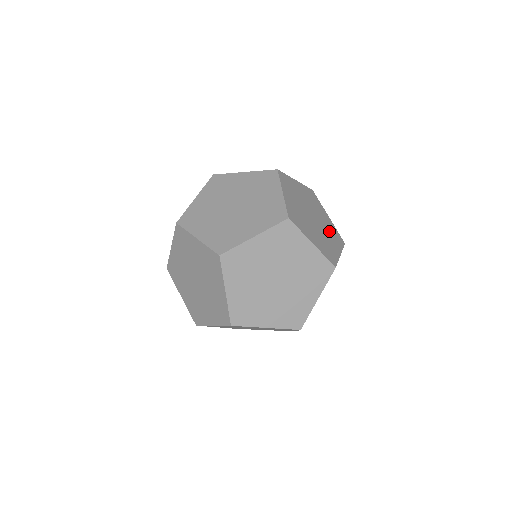
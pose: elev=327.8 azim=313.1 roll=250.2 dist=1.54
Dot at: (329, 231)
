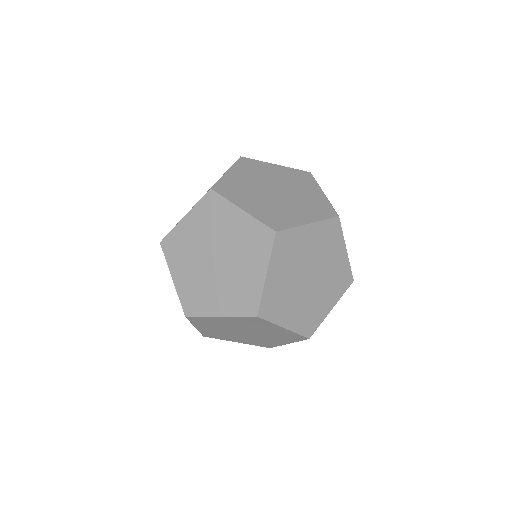
Dot at: (324, 249)
